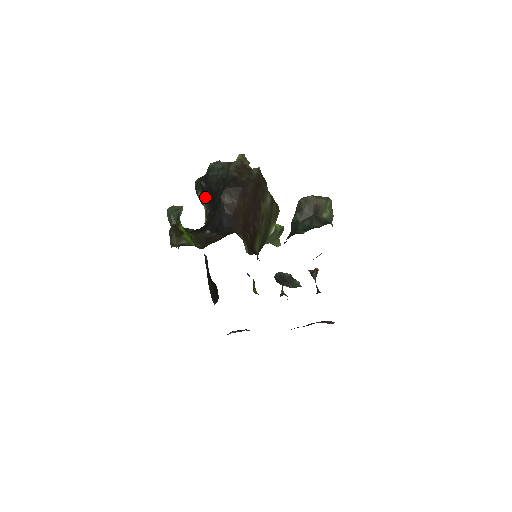
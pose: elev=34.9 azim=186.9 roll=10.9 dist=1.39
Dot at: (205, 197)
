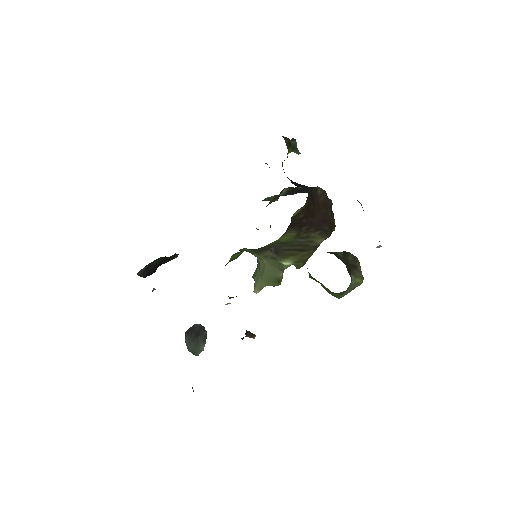
Dot at: (291, 191)
